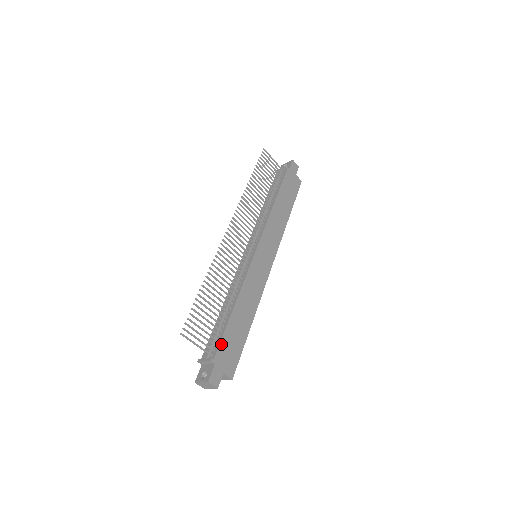
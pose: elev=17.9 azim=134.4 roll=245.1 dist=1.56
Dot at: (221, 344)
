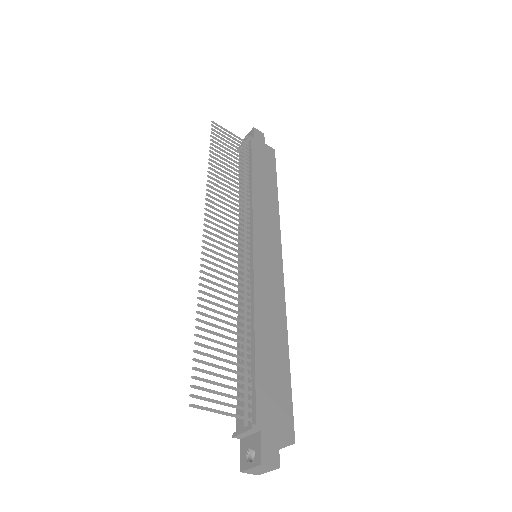
Dot at: (258, 396)
